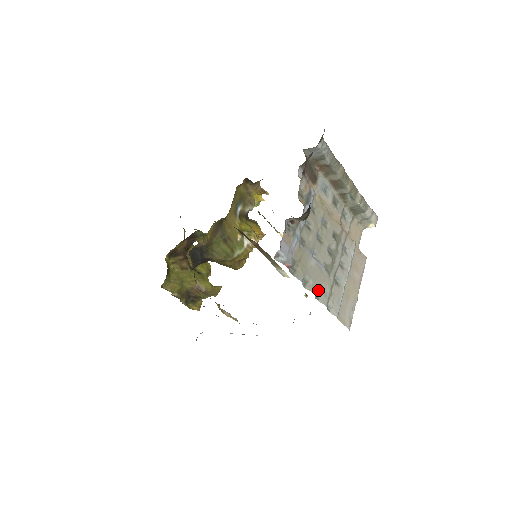
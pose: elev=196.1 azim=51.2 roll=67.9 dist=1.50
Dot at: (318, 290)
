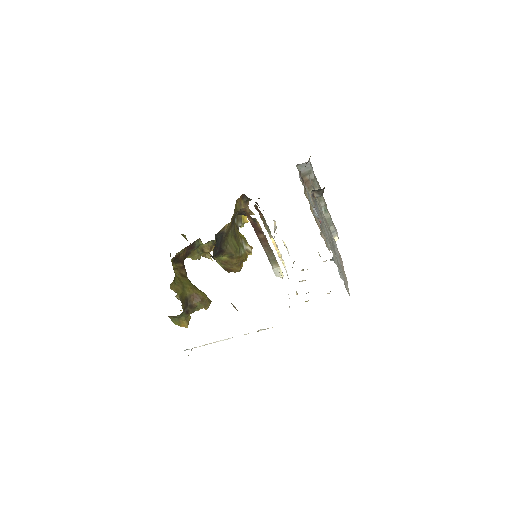
Dot at: (333, 255)
